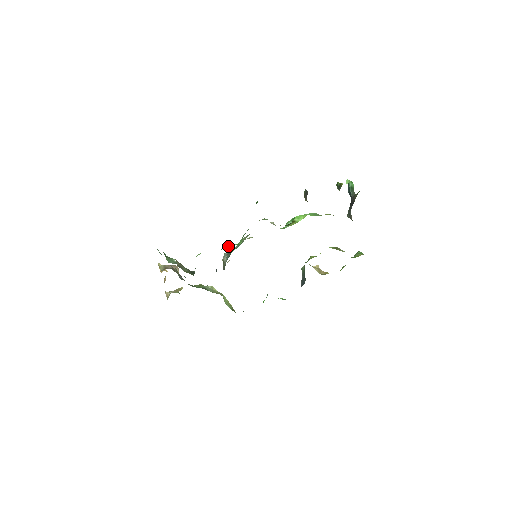
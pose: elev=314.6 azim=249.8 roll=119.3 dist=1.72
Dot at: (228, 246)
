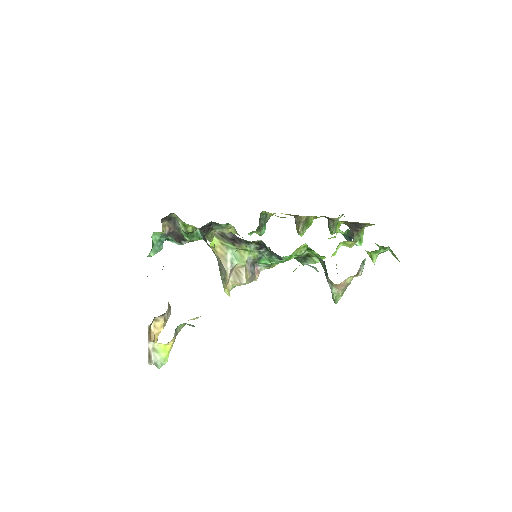
Dot at: occluded
